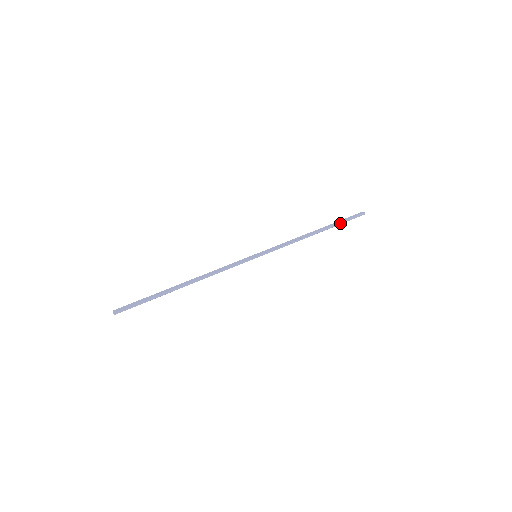
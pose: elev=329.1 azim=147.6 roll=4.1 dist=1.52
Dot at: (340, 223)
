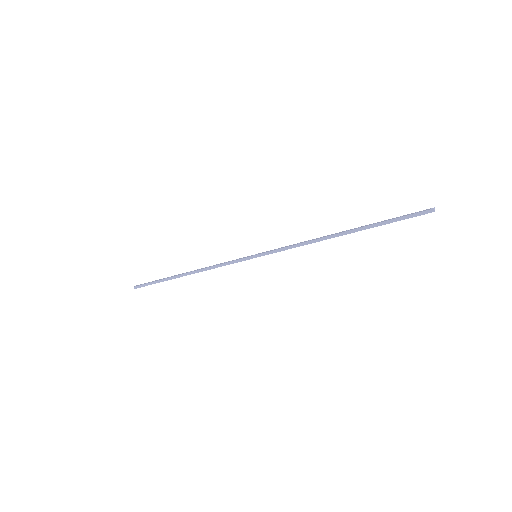
Dot at: (382, 223)
